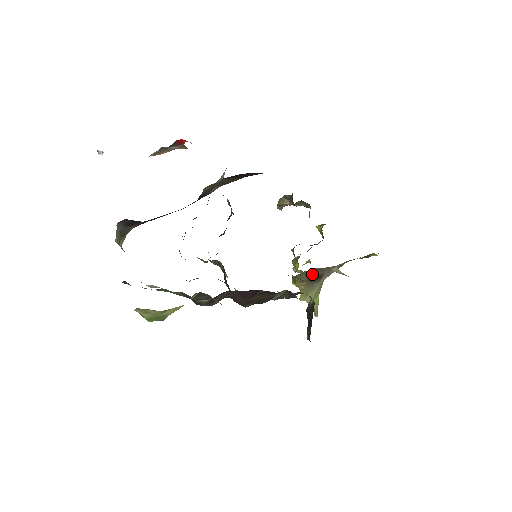
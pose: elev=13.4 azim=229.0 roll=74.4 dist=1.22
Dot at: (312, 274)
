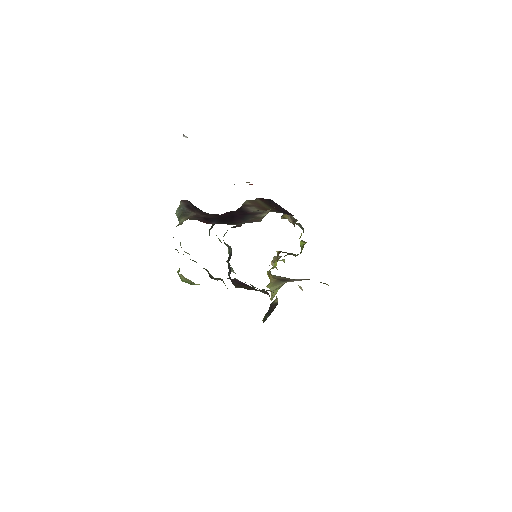
Dot at: (283, 277)
